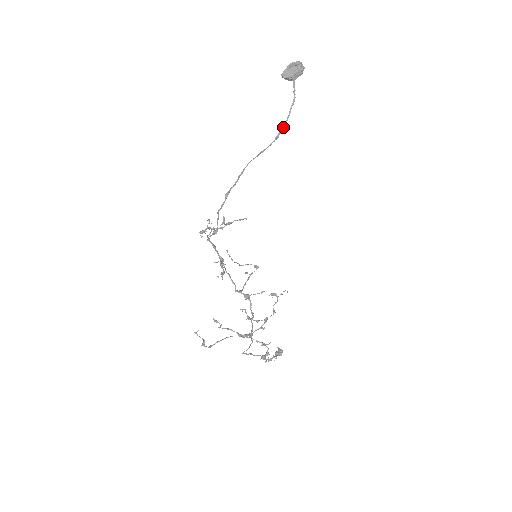
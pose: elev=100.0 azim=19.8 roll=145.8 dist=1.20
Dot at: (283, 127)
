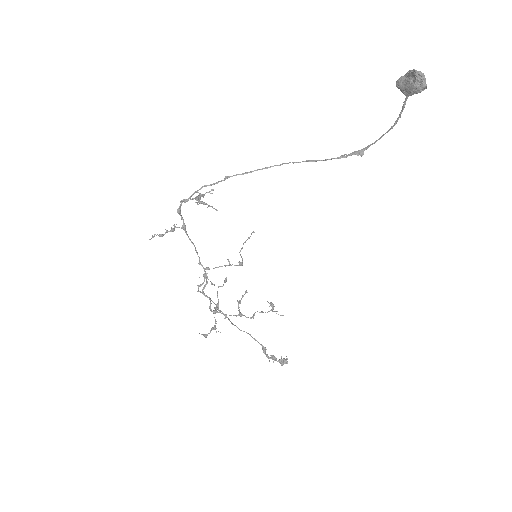
Dot at: (364, 149)
